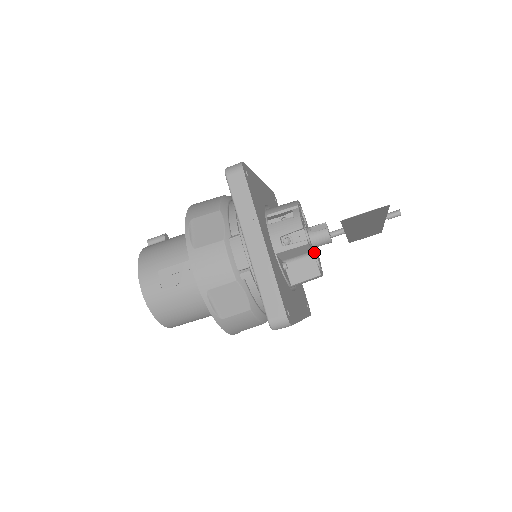
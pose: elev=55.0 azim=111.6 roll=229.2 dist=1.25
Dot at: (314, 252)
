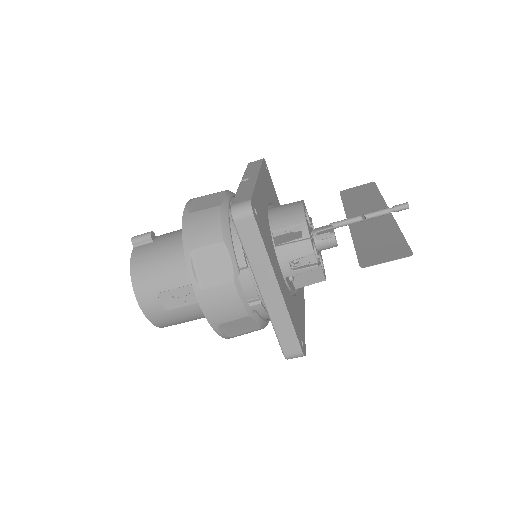
Dot at: (318, 253)
